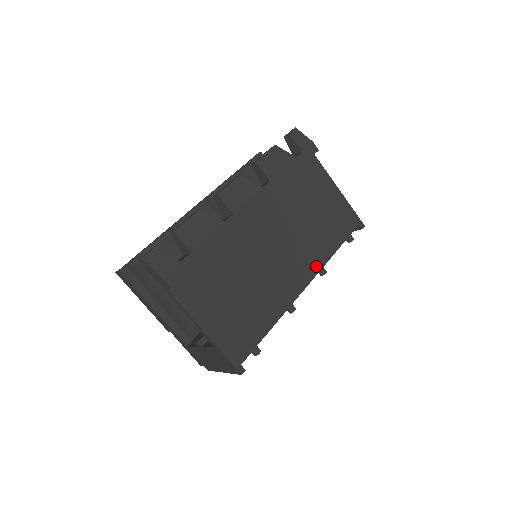
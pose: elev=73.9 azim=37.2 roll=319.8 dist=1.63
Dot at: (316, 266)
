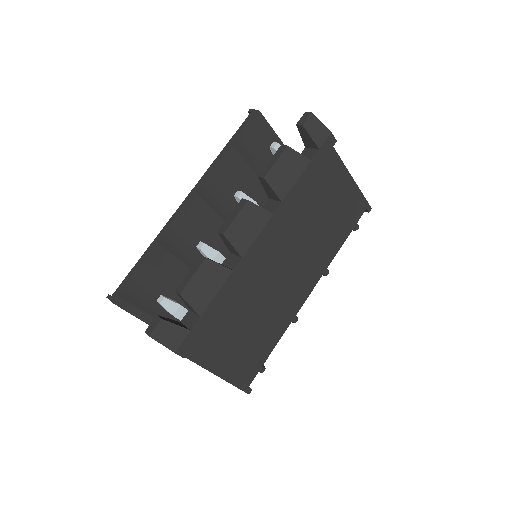
Dot at: (320, 271)
